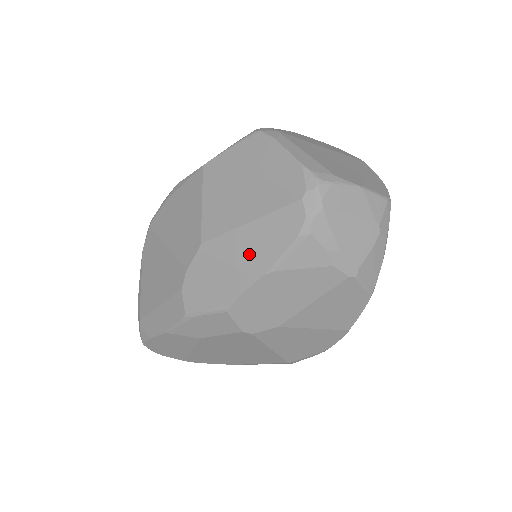
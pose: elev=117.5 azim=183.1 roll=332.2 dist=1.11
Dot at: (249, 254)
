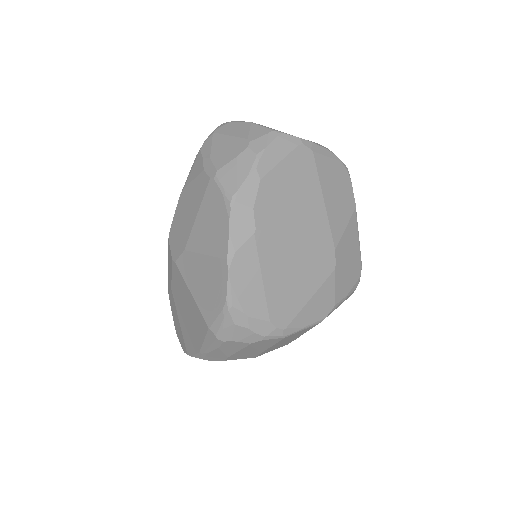
Dot at: occluded
